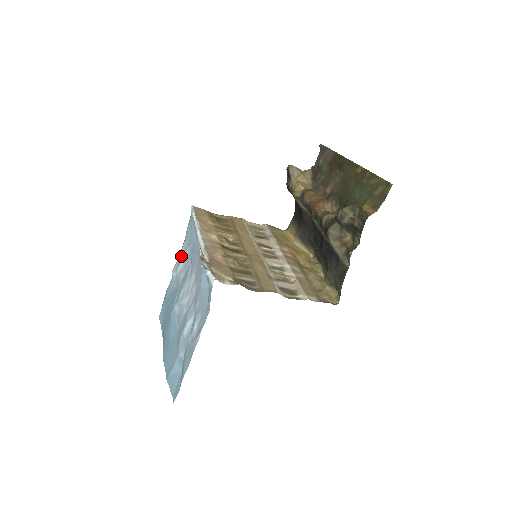
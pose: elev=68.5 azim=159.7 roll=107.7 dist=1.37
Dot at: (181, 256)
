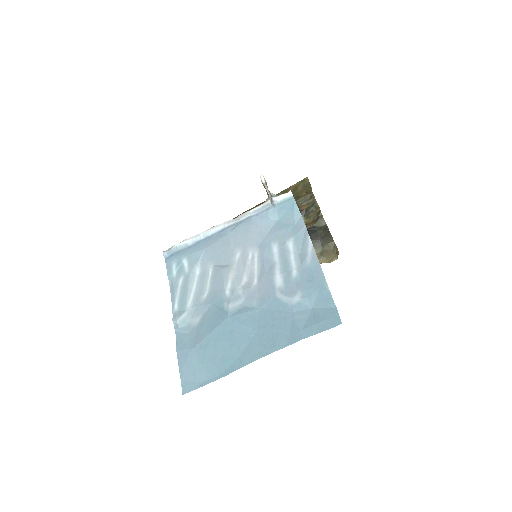
Dot at: (182, 293)
